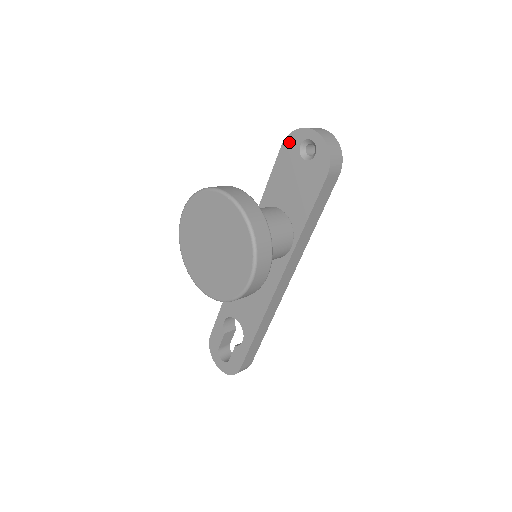
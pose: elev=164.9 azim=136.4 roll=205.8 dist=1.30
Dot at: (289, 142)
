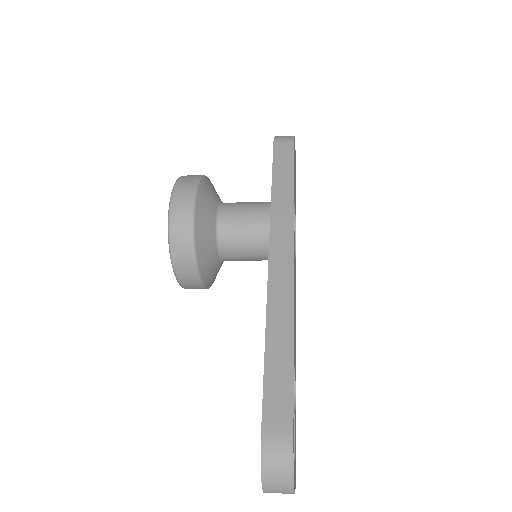
Dot at: occluded
